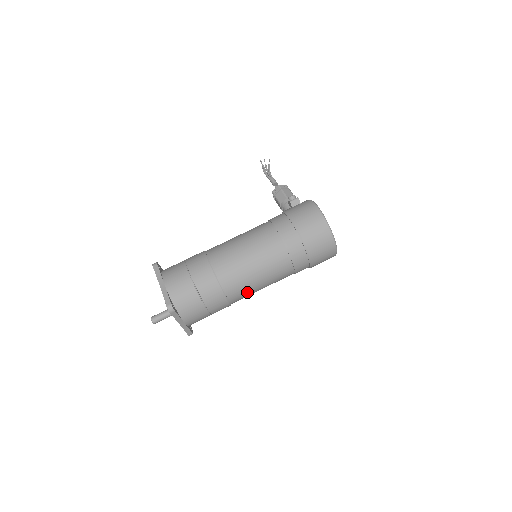
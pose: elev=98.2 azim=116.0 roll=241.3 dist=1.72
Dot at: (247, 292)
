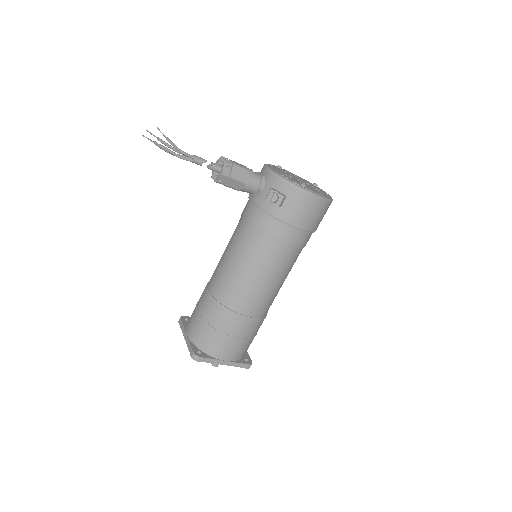
Dot at: occluded
